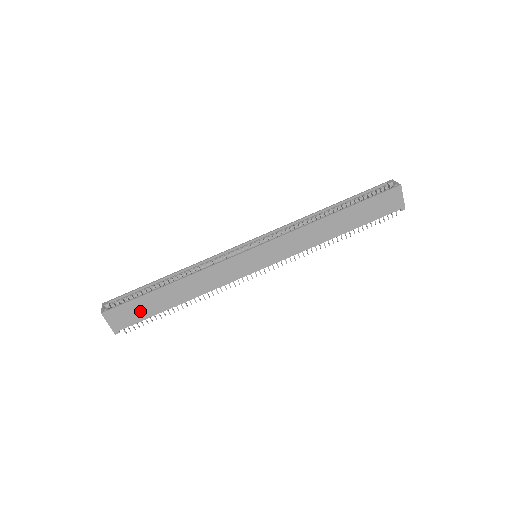
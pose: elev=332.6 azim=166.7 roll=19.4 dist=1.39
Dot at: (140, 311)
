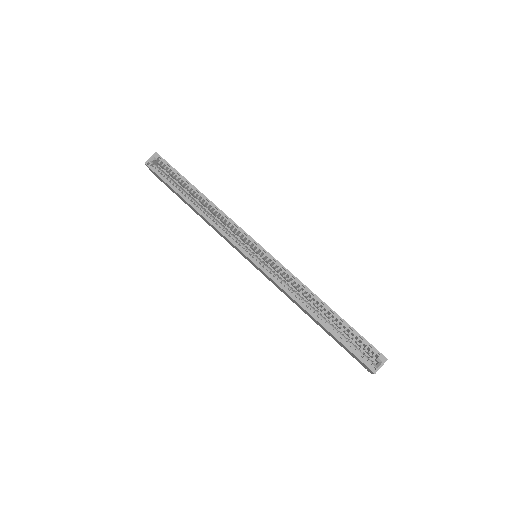
Dot at: (169, 187)
